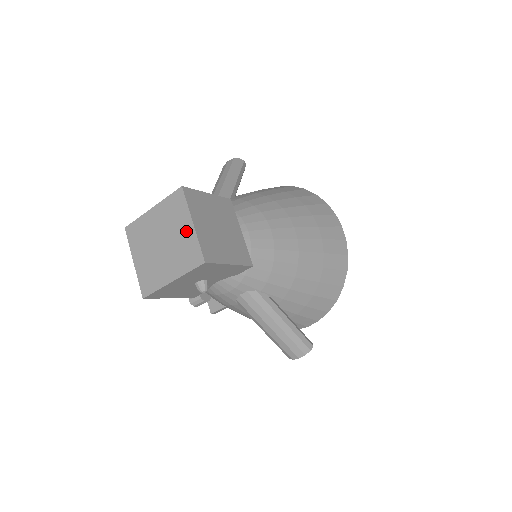
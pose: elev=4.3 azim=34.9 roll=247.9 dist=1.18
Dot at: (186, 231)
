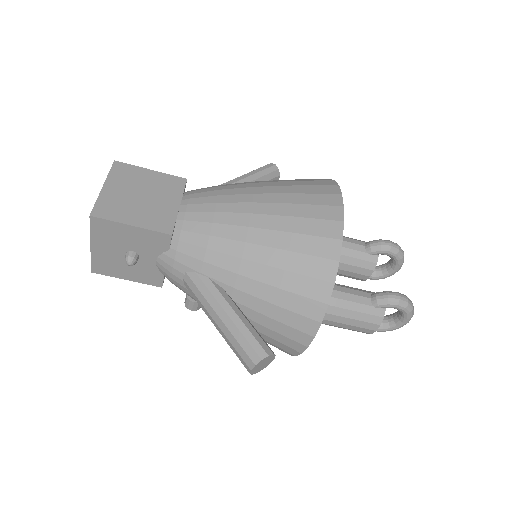
Dot at: occluded
